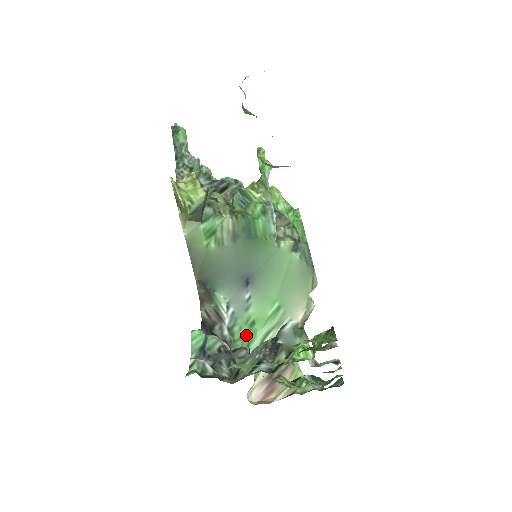
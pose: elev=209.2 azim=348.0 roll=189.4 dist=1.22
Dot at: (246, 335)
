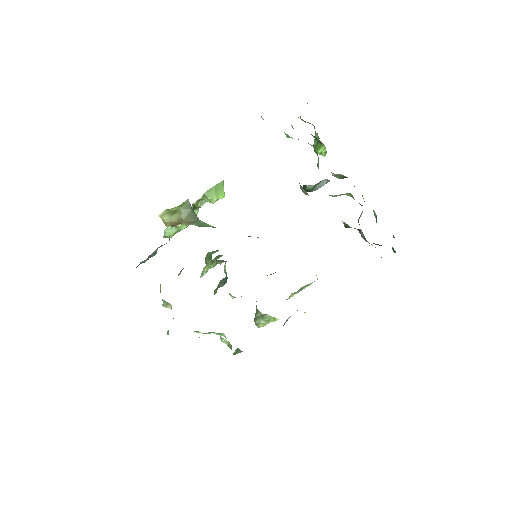
Dot at: occluded
